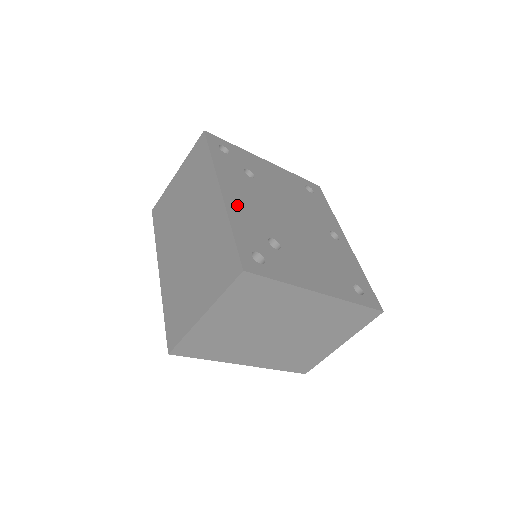
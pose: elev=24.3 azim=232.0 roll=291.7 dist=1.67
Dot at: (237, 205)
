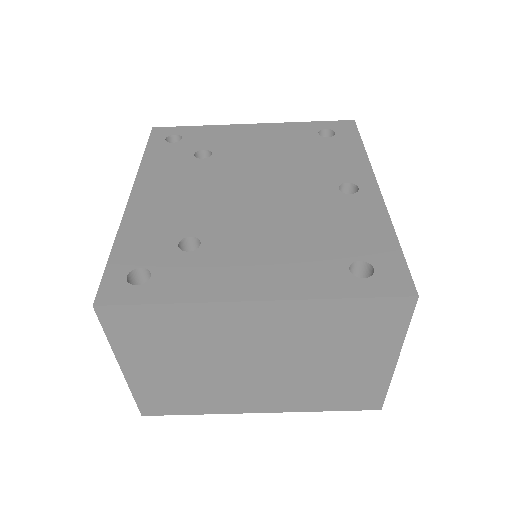
Dot at: (147, 208)
